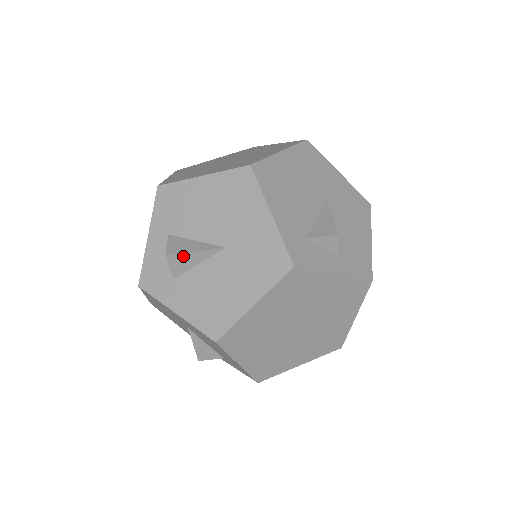
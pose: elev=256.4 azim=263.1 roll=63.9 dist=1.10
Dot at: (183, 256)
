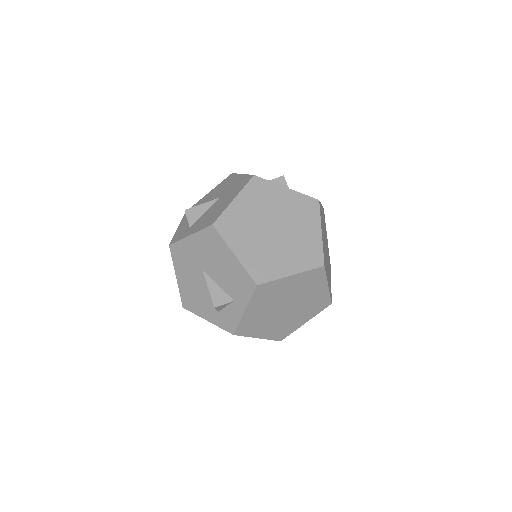
Dot at: (195, 209)
